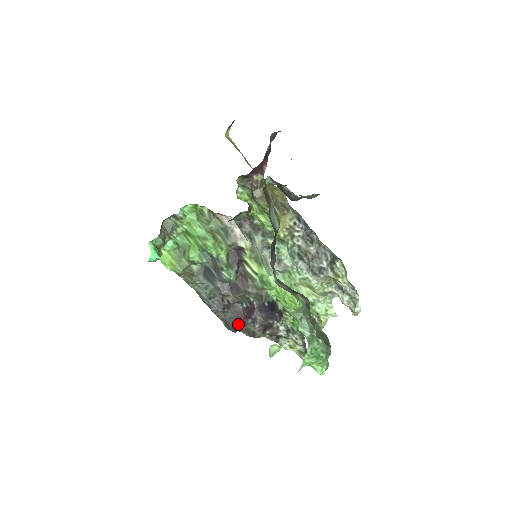
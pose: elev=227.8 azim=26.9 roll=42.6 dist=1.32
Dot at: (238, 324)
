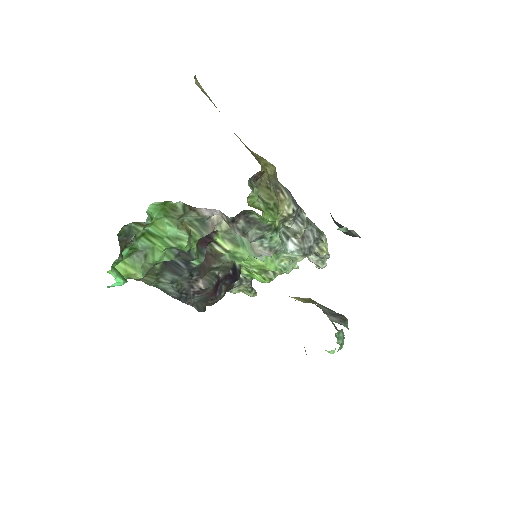
Dot at: (207, 301)
